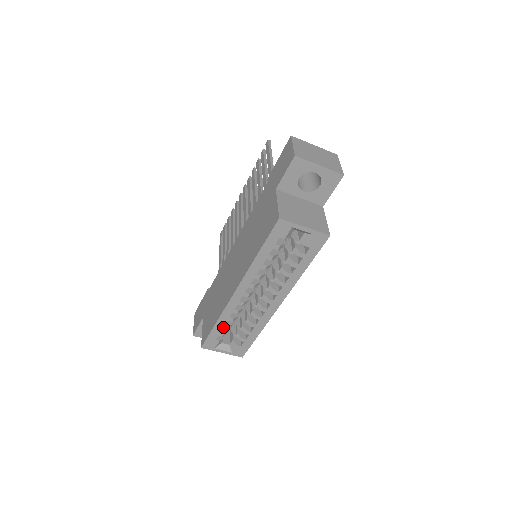
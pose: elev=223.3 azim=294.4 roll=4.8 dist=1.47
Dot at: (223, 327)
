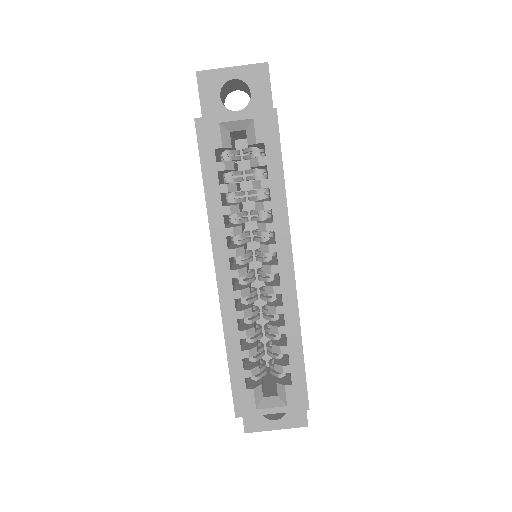
Dot at: (241, 356)
